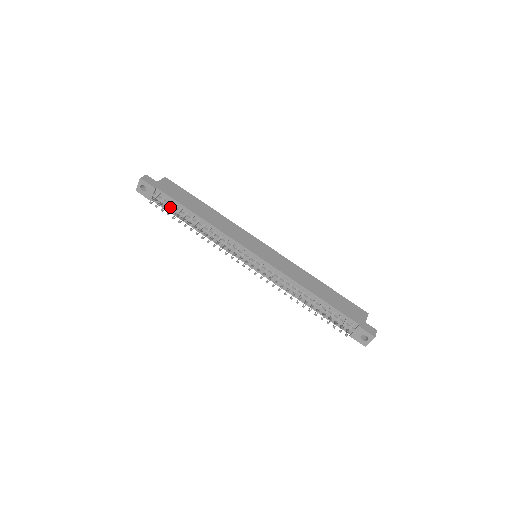
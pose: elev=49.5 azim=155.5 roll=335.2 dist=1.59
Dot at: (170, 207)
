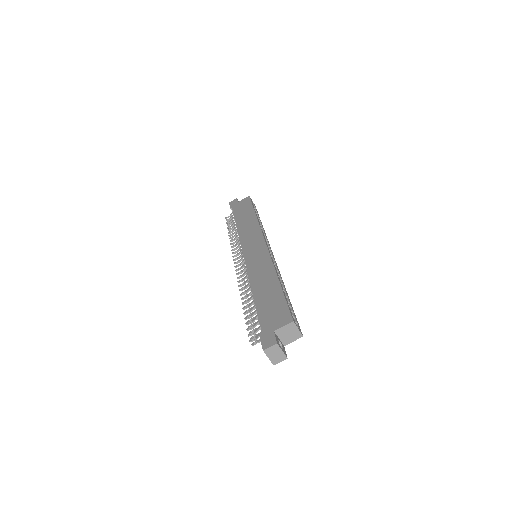
Dot at: occluded
